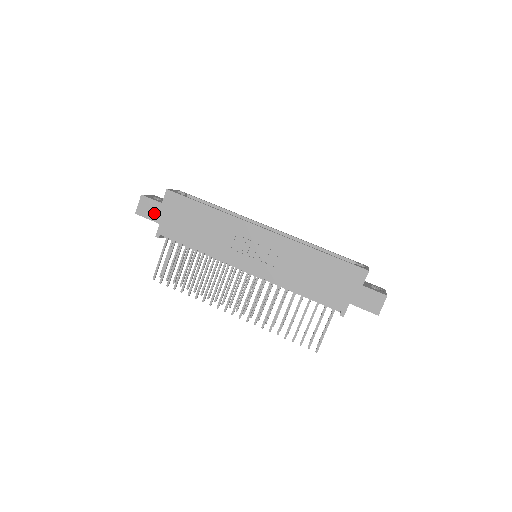
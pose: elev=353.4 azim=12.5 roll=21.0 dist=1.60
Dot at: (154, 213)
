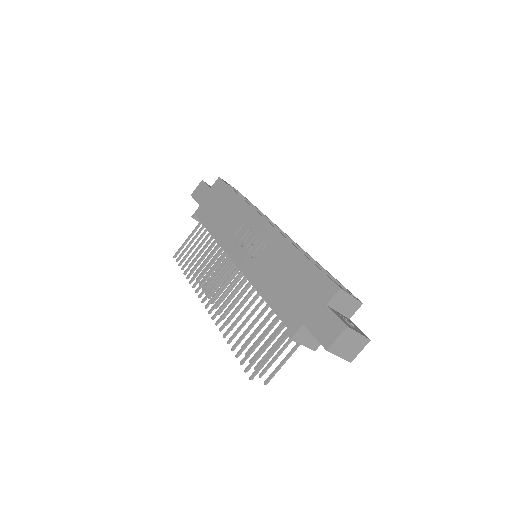
Dot at: (201, 196)
